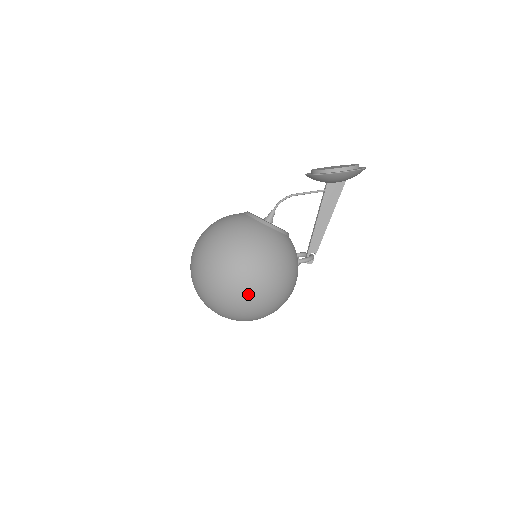
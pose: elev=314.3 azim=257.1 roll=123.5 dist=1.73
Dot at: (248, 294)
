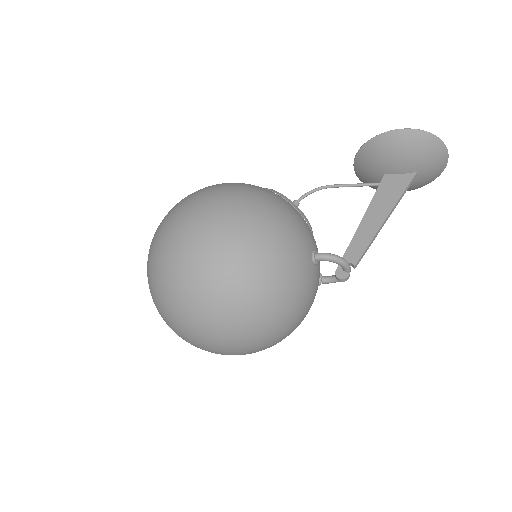
Dot at: (194, 239)
